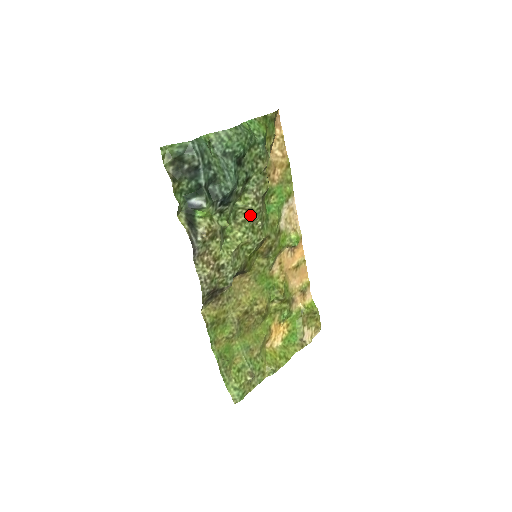
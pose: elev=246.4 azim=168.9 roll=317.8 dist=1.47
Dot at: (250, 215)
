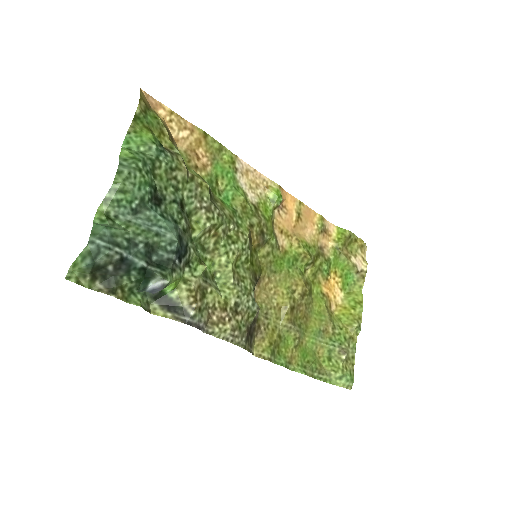
Dot at: (216, 231)
